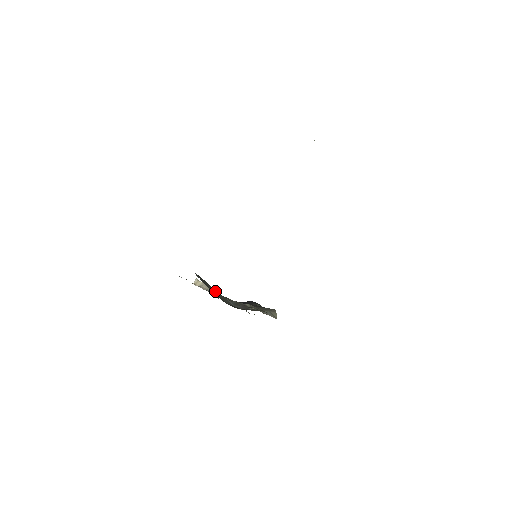
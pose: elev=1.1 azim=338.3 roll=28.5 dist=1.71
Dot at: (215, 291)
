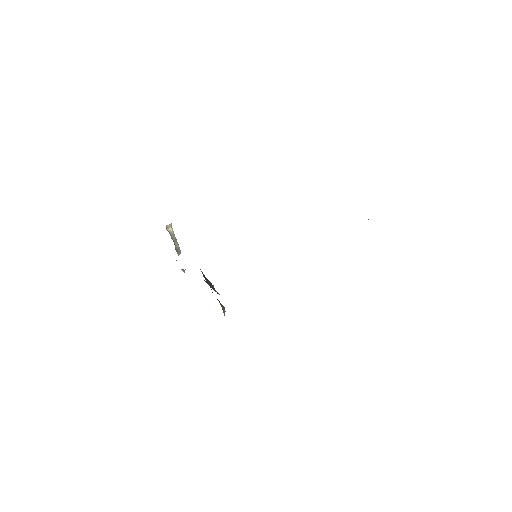
Dot at: occluded
